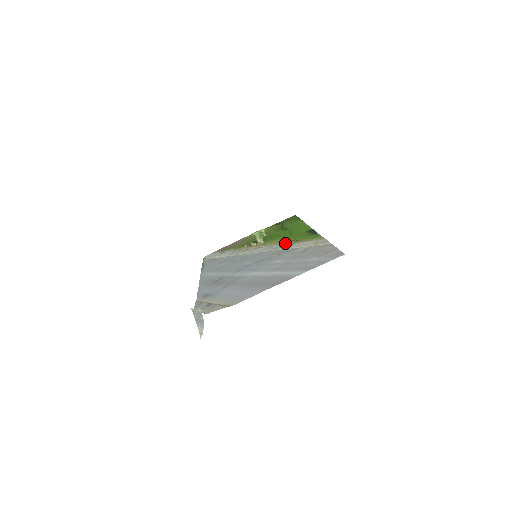
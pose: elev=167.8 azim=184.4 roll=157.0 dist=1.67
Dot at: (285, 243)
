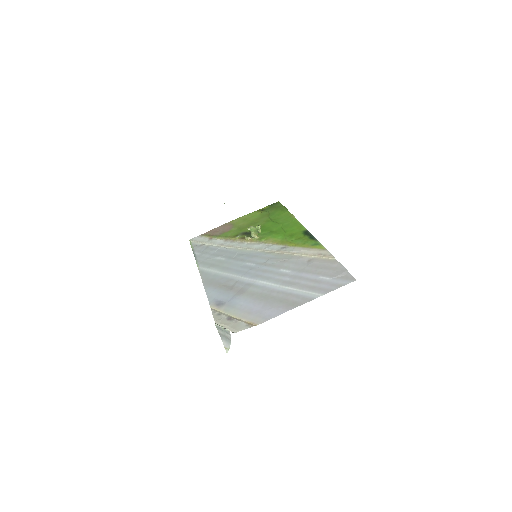
Dot at: (284, 245)
